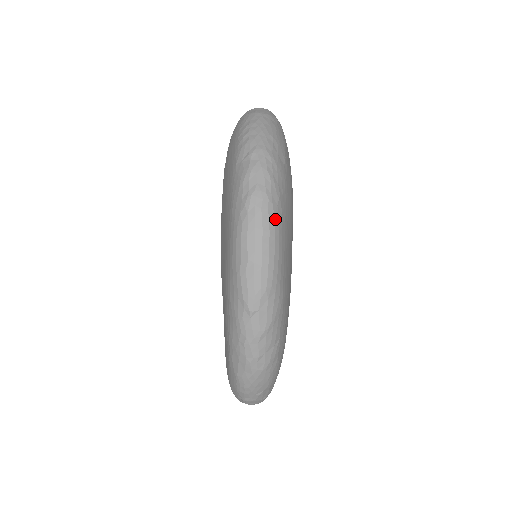
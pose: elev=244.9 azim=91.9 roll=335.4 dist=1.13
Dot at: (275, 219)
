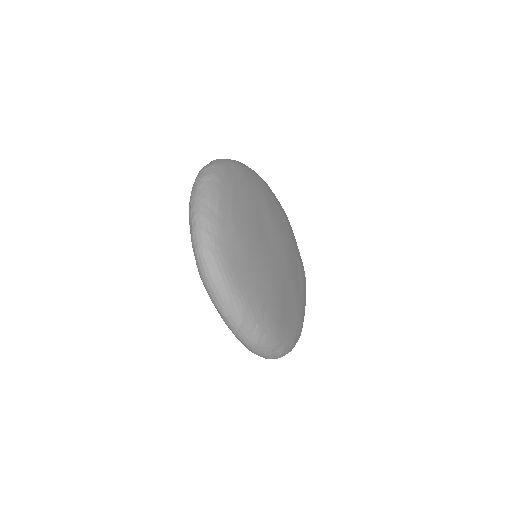
Dot at: (215, 259)
